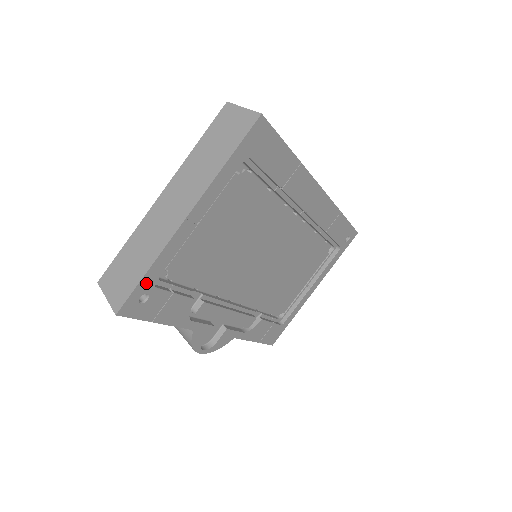
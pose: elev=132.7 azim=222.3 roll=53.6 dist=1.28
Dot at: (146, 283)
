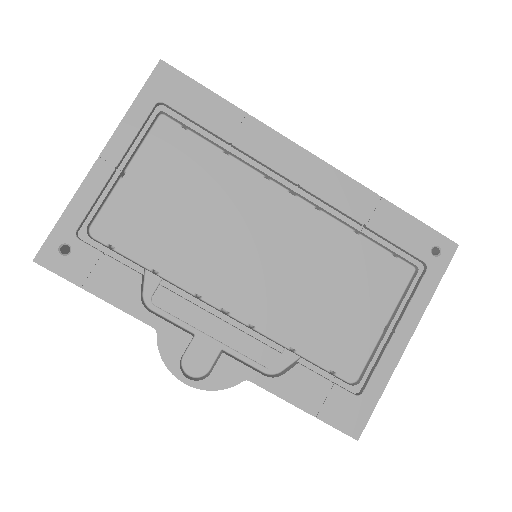
Dot at: (64, 229)
